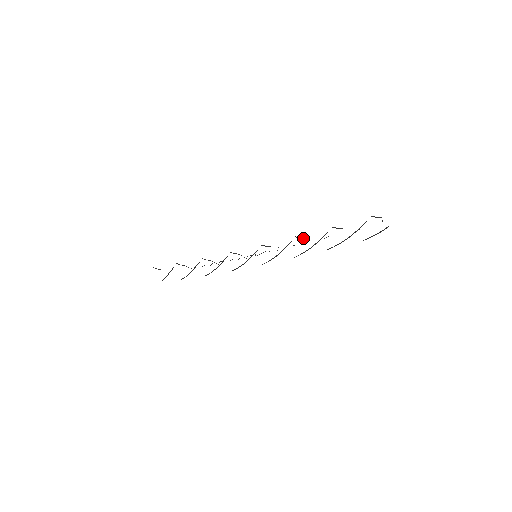
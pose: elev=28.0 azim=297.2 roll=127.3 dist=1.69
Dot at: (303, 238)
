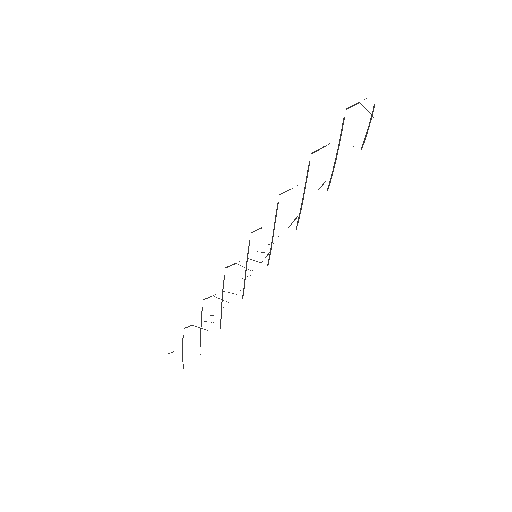
Dot at: (288, 190)
